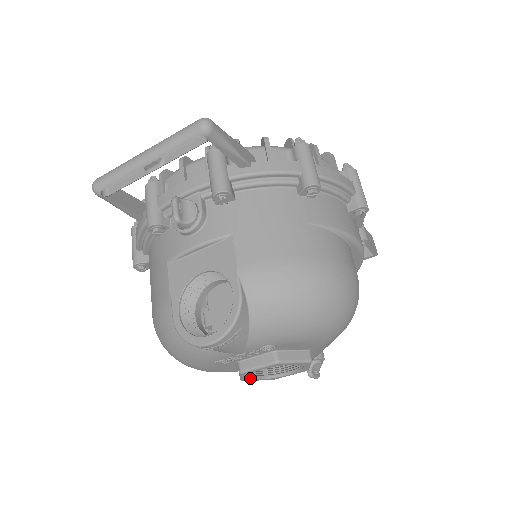
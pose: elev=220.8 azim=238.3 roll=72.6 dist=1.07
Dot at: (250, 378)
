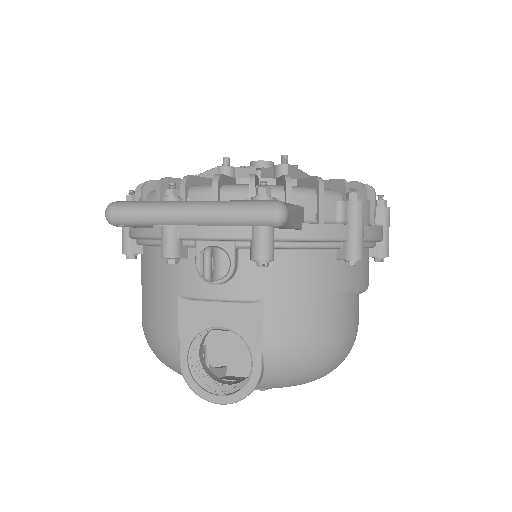
Dot at: occluded
